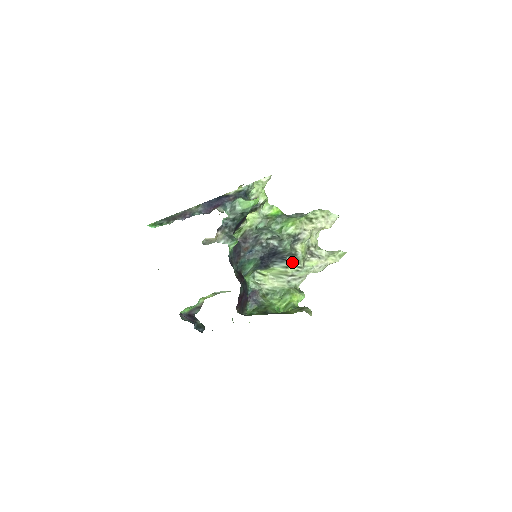
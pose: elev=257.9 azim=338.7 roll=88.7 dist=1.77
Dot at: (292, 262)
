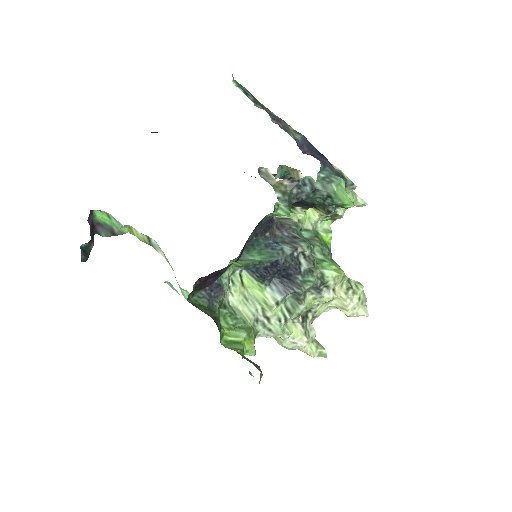
Dot at: (285, 305)
